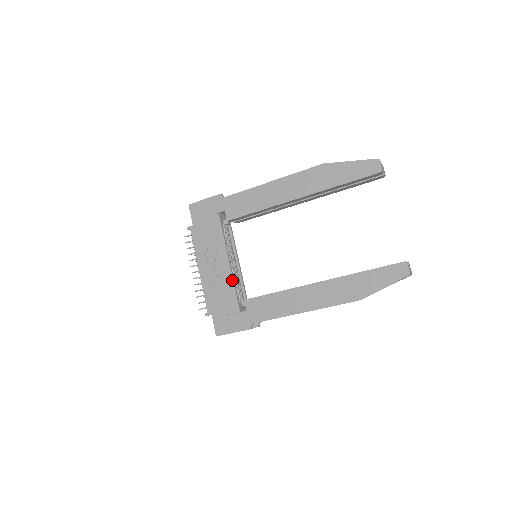
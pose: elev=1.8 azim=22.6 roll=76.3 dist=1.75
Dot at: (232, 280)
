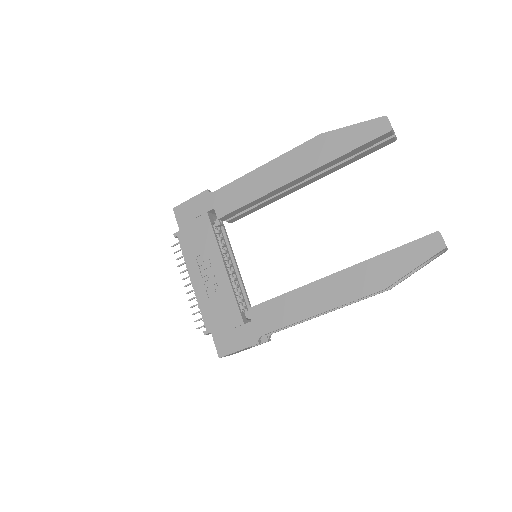
Dot at: (230, 287)
